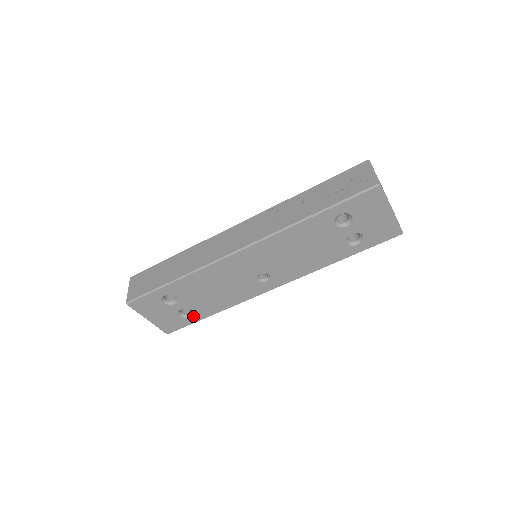
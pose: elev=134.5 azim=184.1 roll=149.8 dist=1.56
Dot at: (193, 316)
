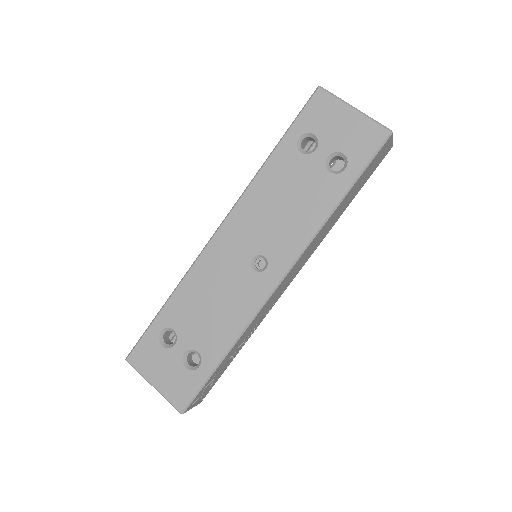
Dot at: (202, 364)
